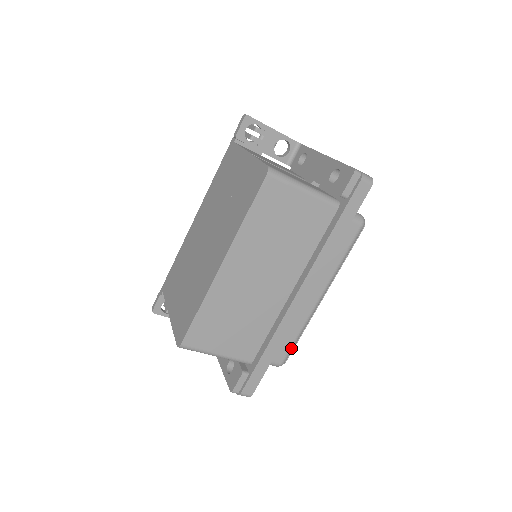
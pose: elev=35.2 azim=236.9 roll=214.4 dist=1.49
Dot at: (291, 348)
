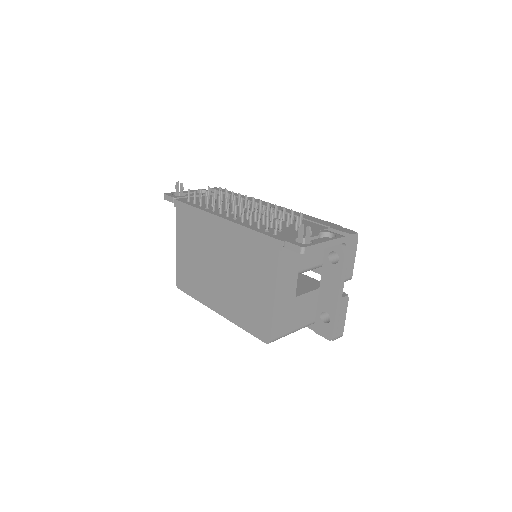
Dot at: occluded
